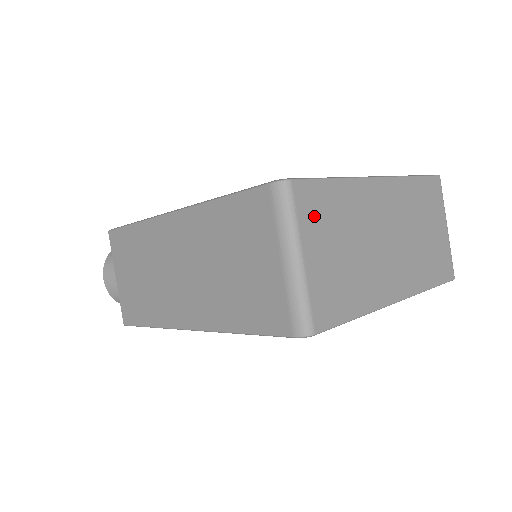
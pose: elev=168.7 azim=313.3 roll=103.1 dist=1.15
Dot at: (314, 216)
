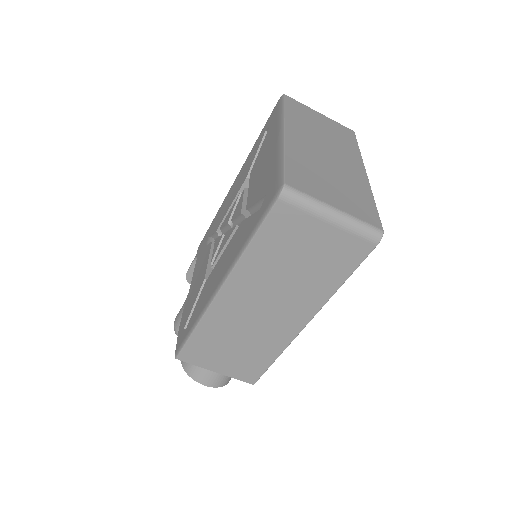
Dot at: (309, 185)
